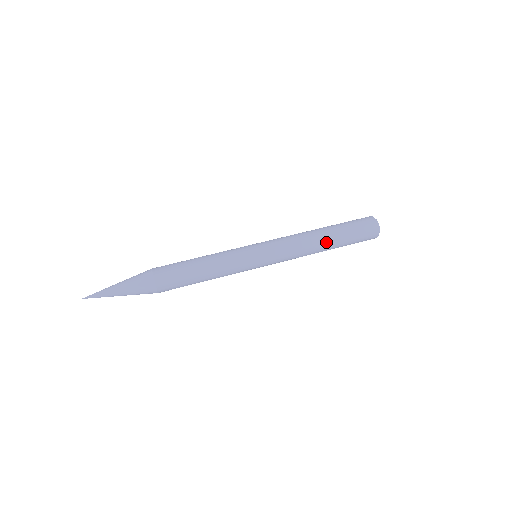
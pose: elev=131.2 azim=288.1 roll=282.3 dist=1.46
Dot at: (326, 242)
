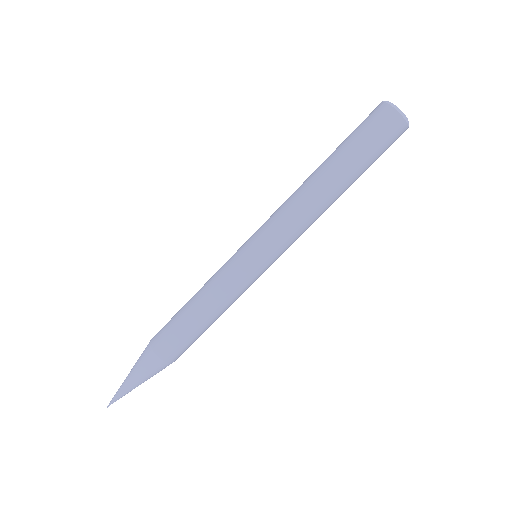
Dot at: (340, 193)
